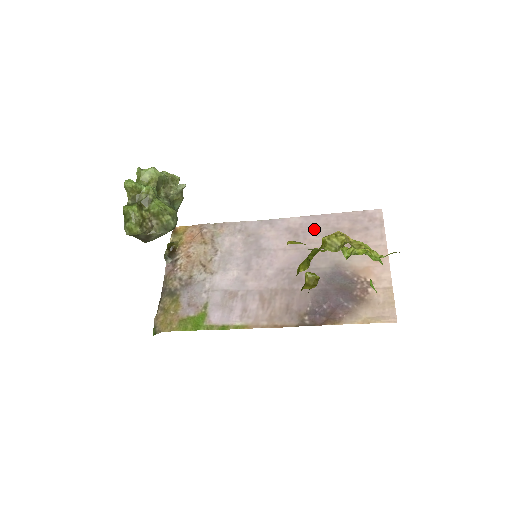
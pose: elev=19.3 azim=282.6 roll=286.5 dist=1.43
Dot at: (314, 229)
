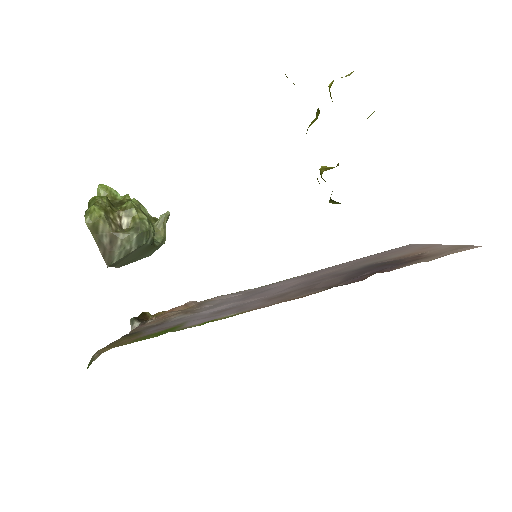
Dot at: (332, 268)
